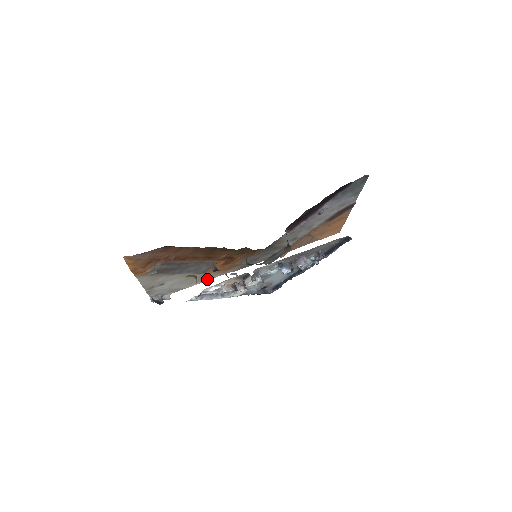
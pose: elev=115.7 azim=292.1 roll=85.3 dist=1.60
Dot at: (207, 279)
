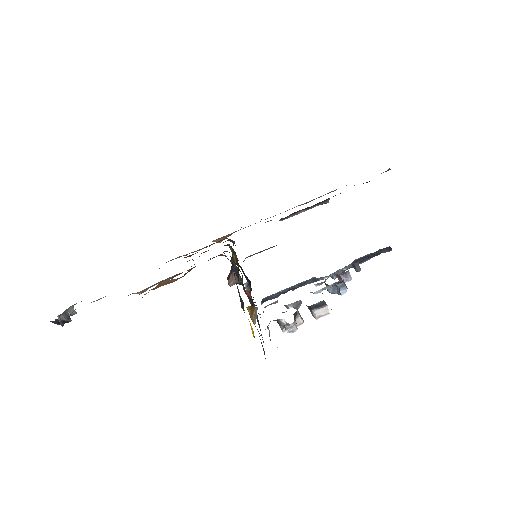
Dot at: occluded
